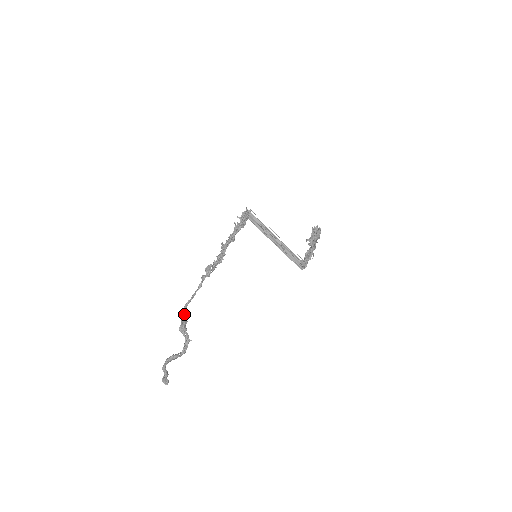
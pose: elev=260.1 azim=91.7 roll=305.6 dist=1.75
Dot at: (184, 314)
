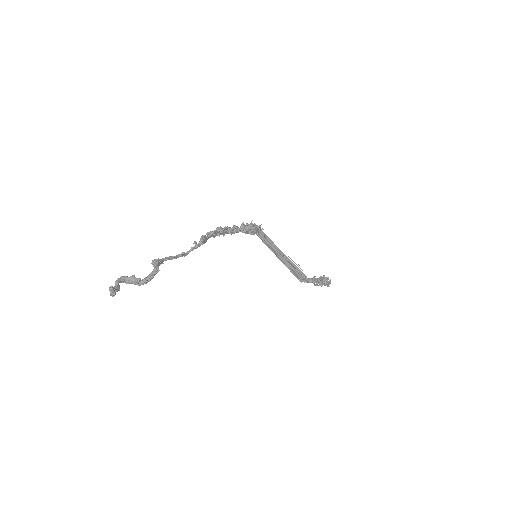
Dot at: (163, 261)
